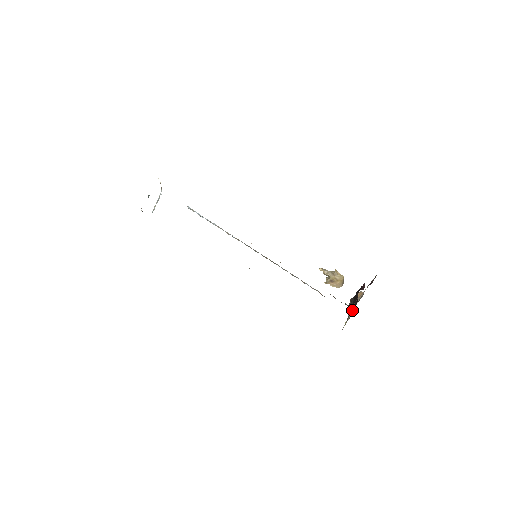
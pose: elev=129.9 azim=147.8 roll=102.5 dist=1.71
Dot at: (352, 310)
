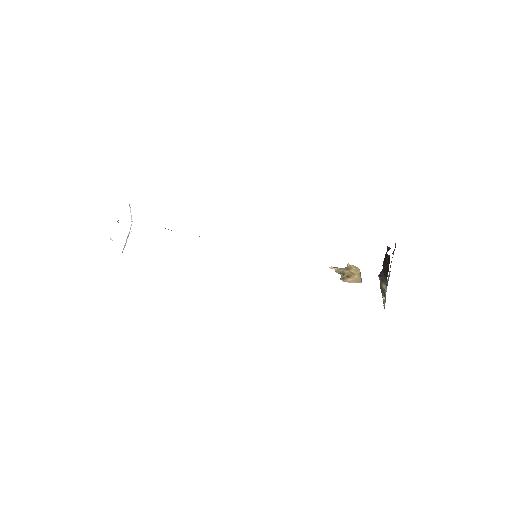
Dot at: (386, 284)
